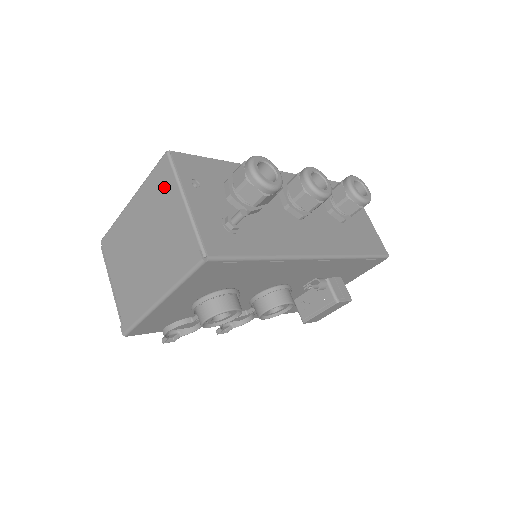
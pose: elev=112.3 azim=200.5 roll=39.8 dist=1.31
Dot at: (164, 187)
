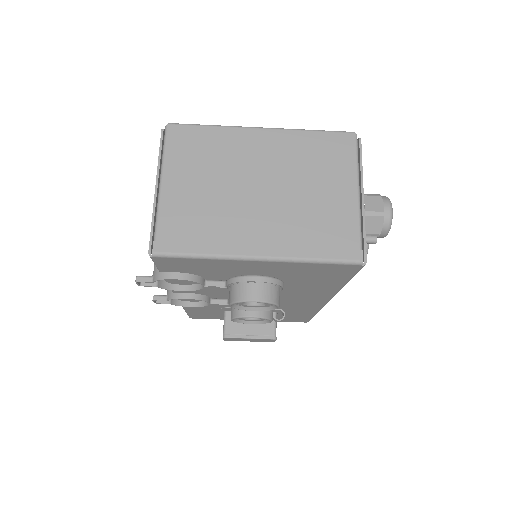
Dot at: (334, 159)
